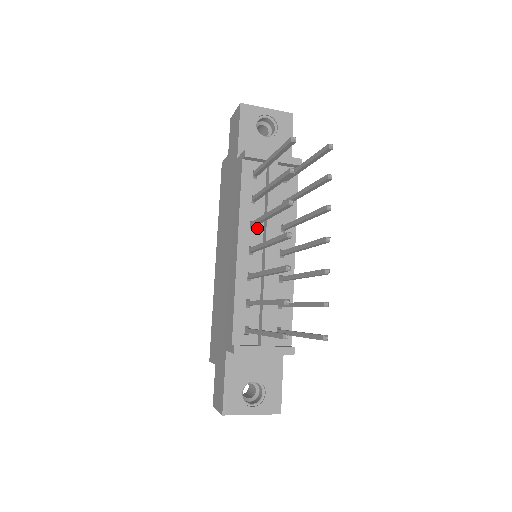
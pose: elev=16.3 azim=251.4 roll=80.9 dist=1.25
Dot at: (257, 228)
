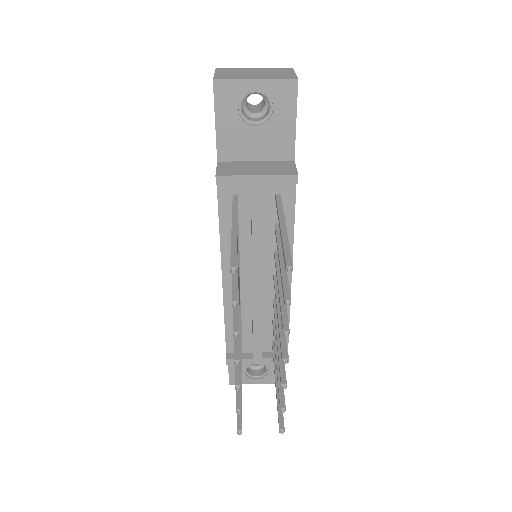
Dot at: (243, 255)
